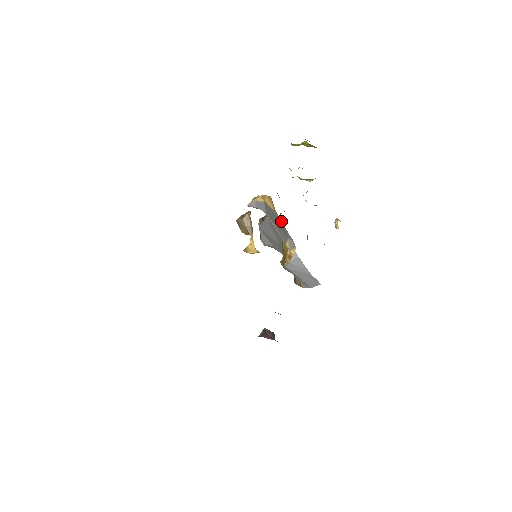
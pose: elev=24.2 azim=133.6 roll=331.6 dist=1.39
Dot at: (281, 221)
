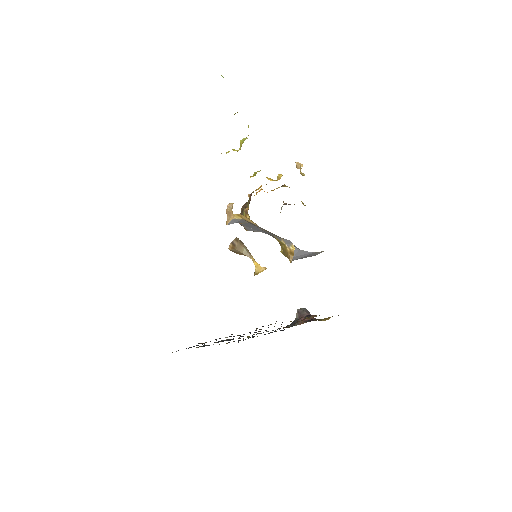
Dot at: occluded
